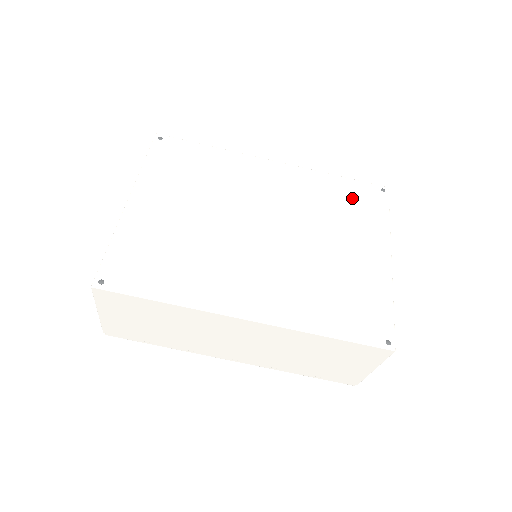
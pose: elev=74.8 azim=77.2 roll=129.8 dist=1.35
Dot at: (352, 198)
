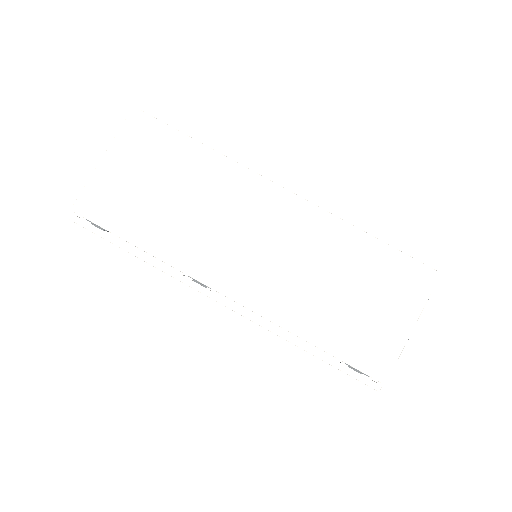
Dot at: occluded
